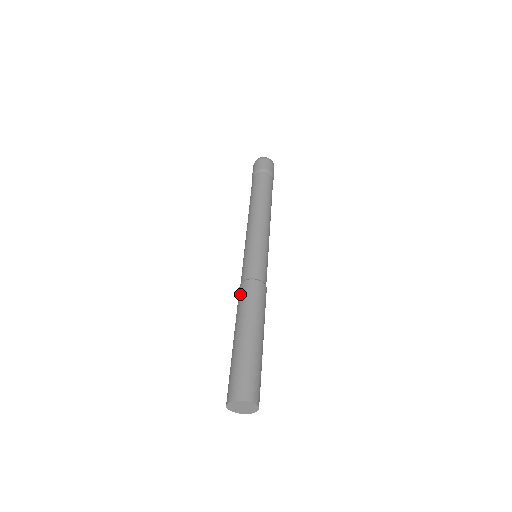
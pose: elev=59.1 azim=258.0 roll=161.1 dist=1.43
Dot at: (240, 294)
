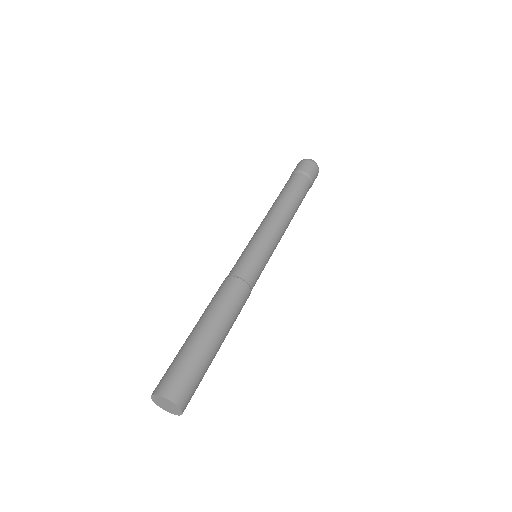
Dot at: (221, 288)
